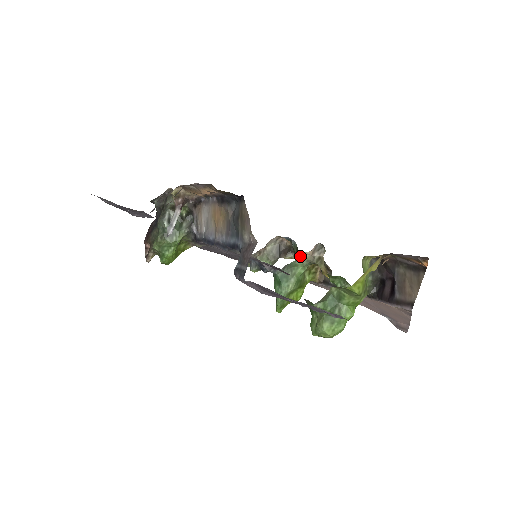
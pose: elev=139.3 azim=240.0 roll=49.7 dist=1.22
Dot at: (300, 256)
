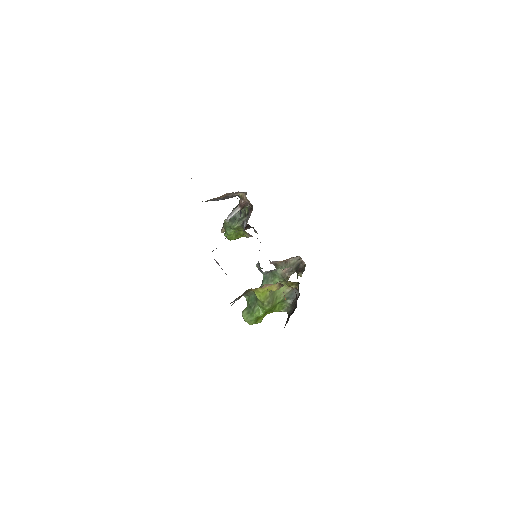
Dot at: (278, 270)
